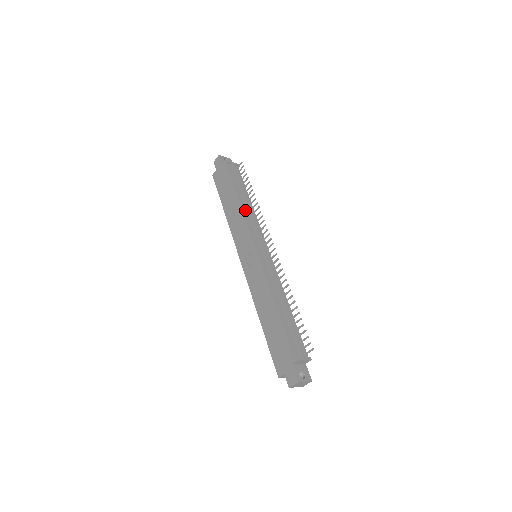
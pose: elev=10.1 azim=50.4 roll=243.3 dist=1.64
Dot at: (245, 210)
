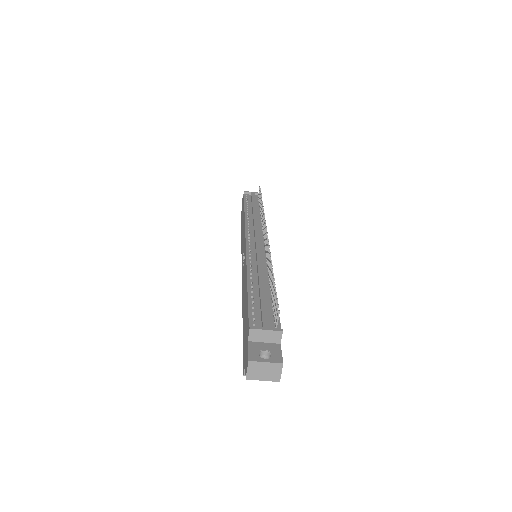
Dot at: (250, 218)
